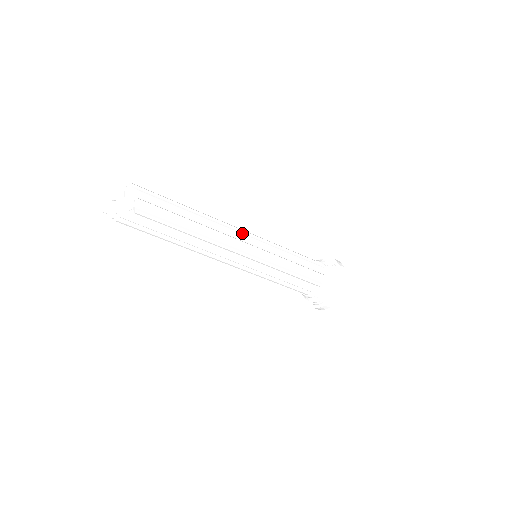
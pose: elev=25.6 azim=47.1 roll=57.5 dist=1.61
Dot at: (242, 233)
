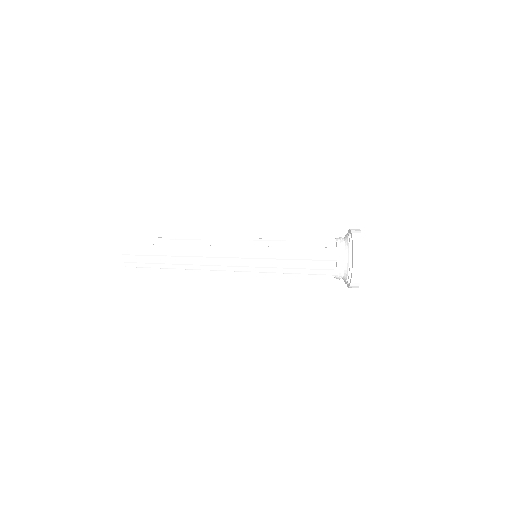
Dot at: (222, 254)
